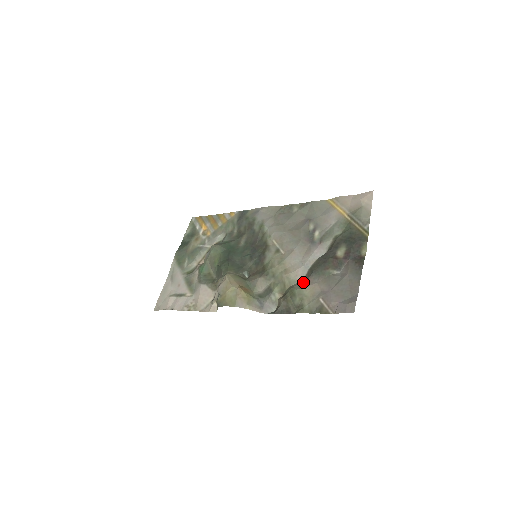
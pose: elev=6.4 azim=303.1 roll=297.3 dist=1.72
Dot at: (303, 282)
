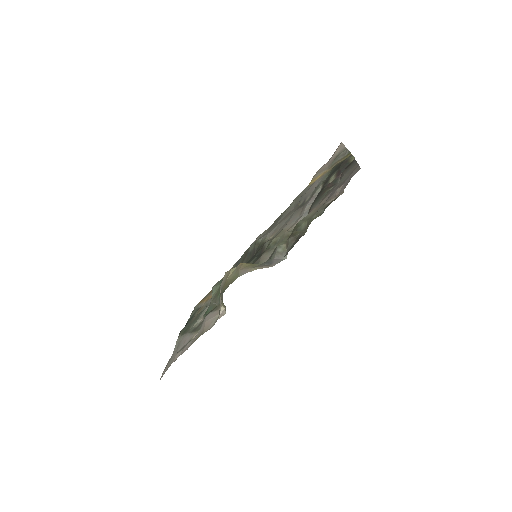
Dot at: occluded
